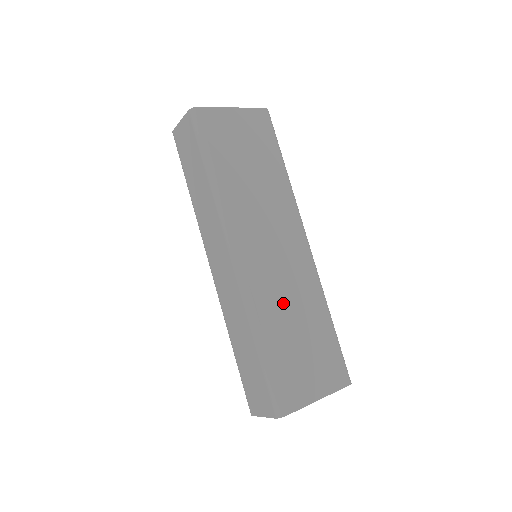
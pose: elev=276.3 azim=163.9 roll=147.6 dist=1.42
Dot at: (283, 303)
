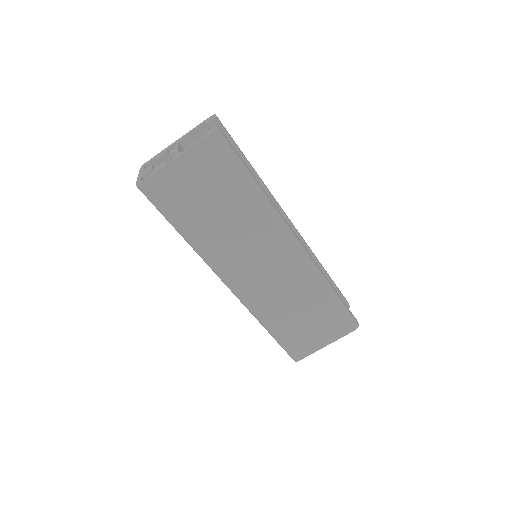
Dot at: (281, 302)
